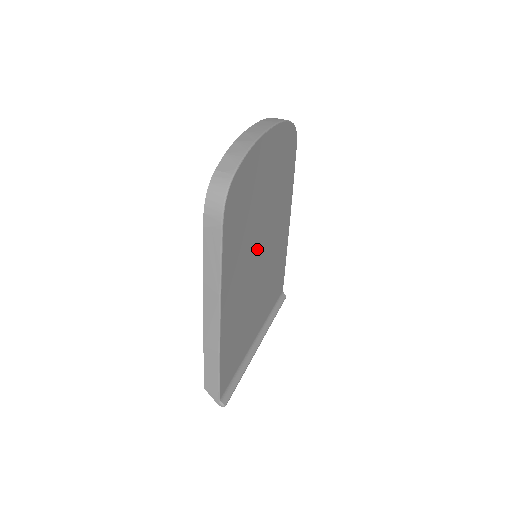
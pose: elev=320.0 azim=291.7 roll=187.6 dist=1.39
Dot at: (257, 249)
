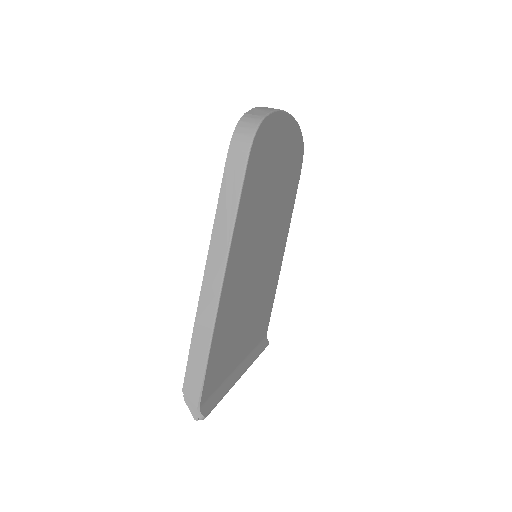
Dot at: (261, 241)
